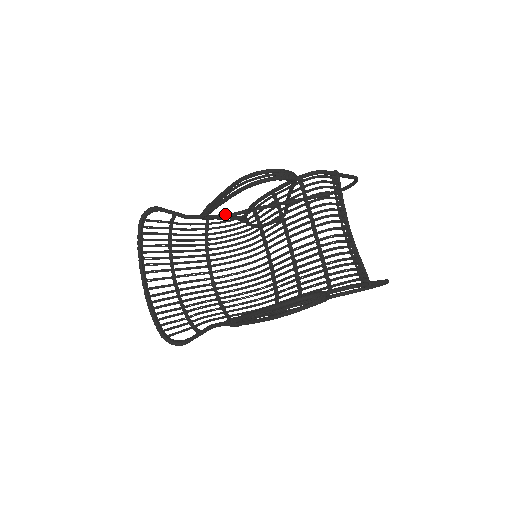
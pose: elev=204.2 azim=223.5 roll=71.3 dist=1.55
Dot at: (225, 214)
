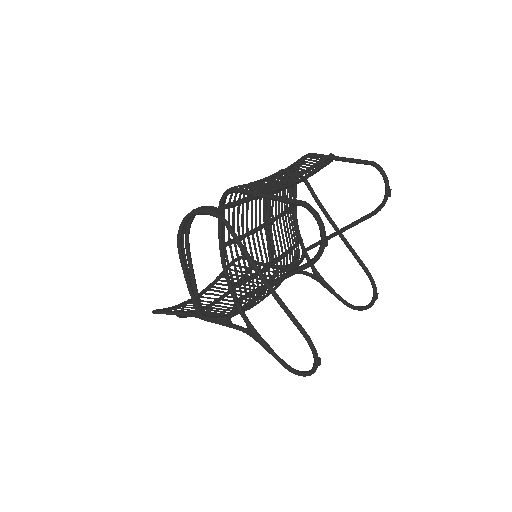
Dot at: occluded
